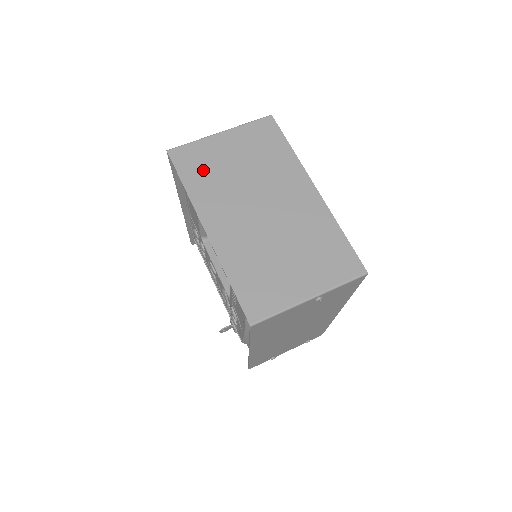
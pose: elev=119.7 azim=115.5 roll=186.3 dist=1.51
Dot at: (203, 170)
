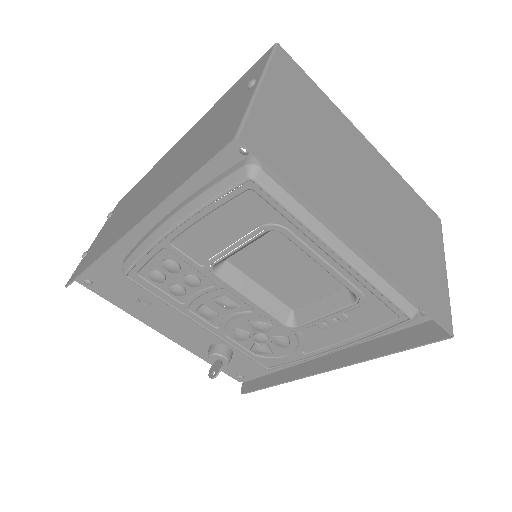
Dot at: (295, 158)
